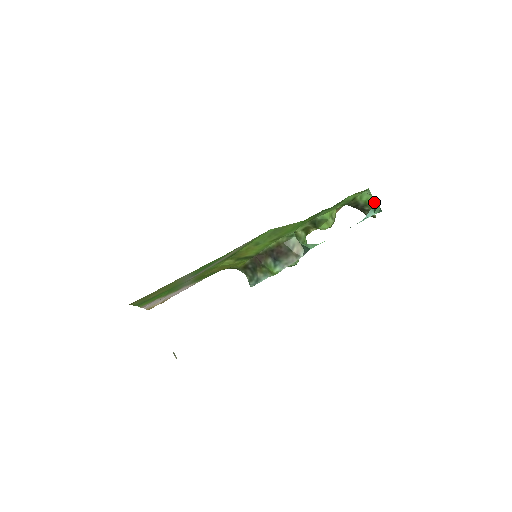
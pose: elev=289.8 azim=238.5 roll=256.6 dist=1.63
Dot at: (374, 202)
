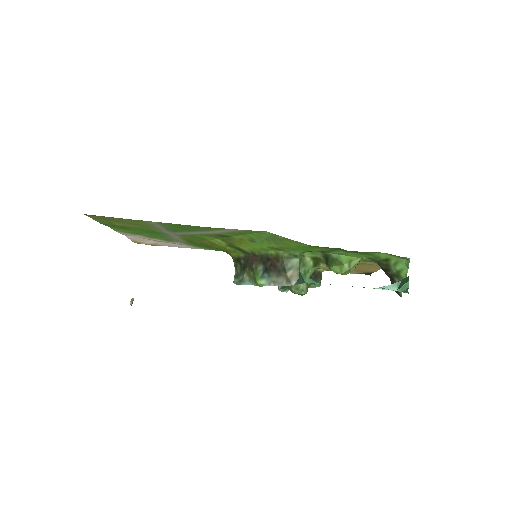
Dot at: (406, 277)
